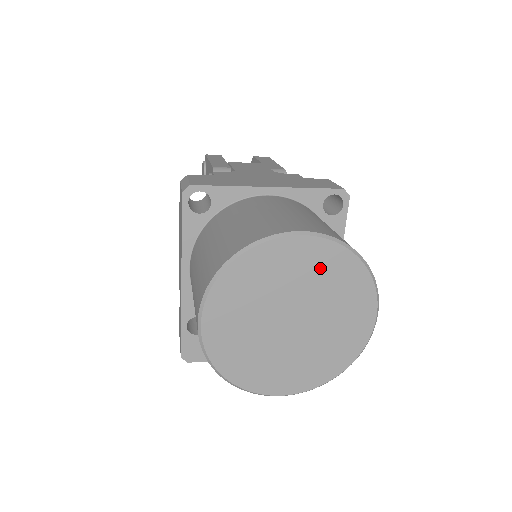
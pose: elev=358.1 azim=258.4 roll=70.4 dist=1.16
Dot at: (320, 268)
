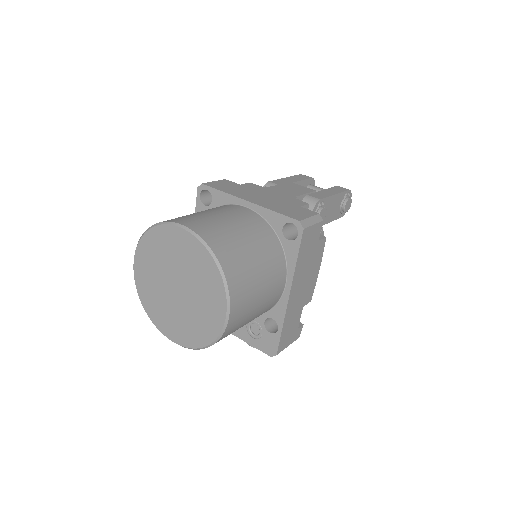
Dot at: (192, 257)
